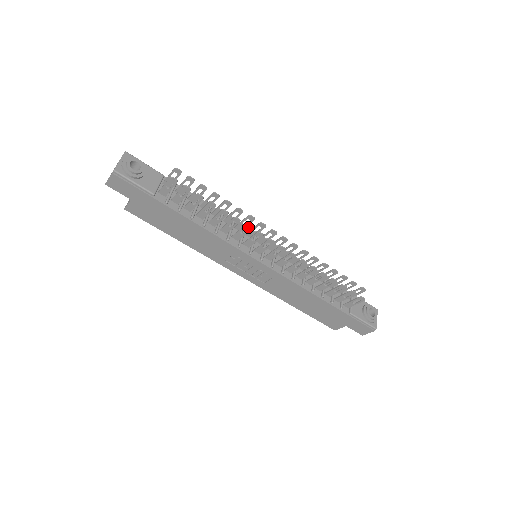
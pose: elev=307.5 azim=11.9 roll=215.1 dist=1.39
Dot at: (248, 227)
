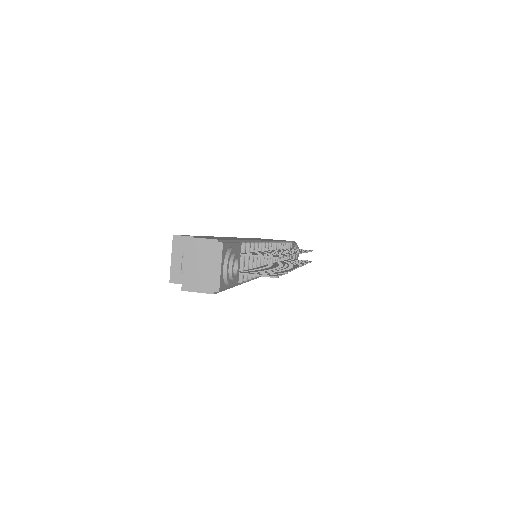
Dot at: occluded
